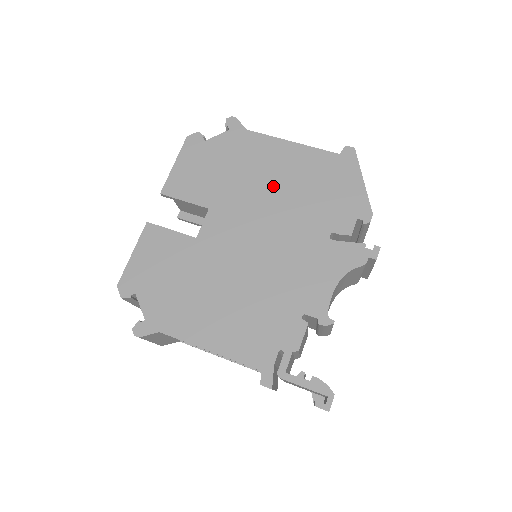
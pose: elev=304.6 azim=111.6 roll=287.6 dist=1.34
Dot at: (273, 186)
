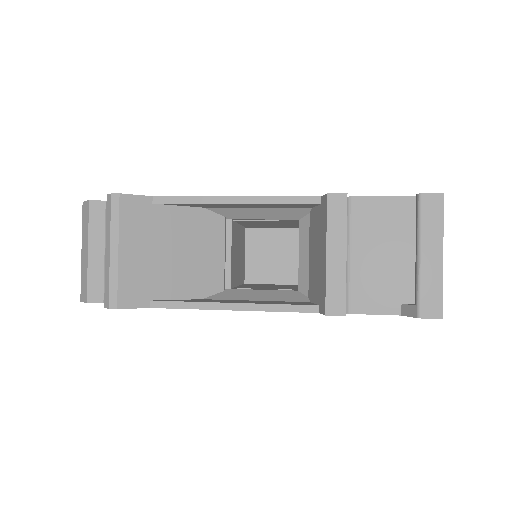
Dot at: occluded
